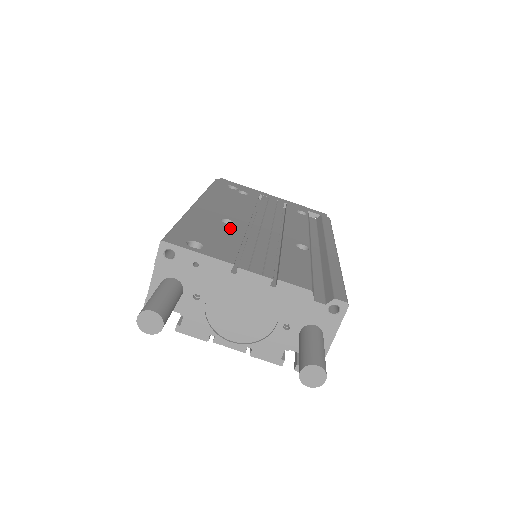
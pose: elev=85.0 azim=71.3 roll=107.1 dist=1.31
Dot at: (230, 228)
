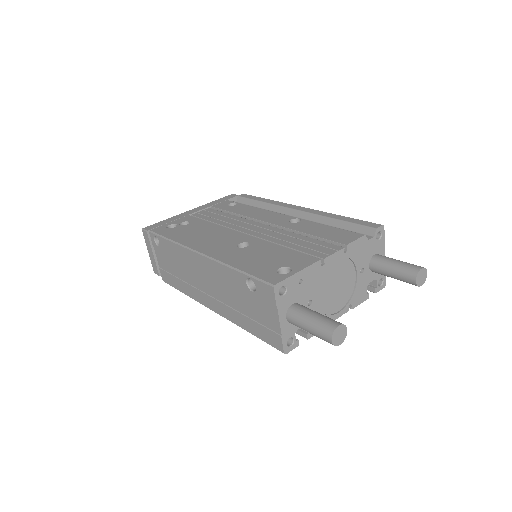
Dot at: (257, 246)
